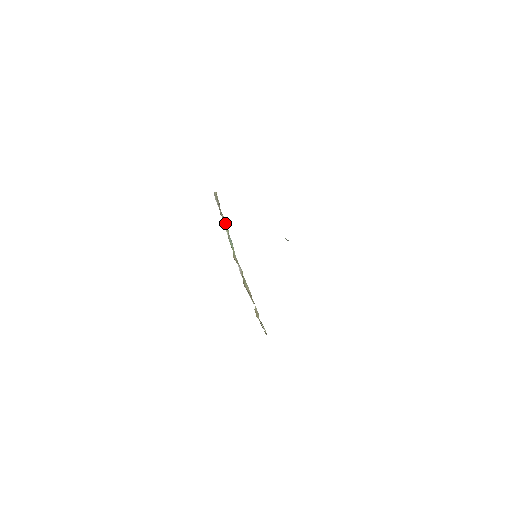
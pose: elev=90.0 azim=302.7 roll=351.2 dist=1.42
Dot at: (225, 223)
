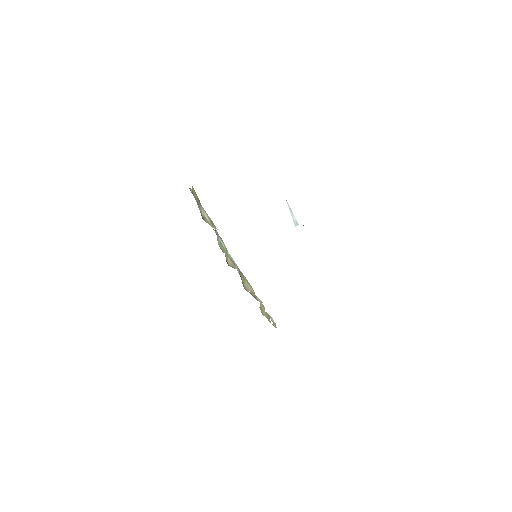
Dot at: (211, 226)
